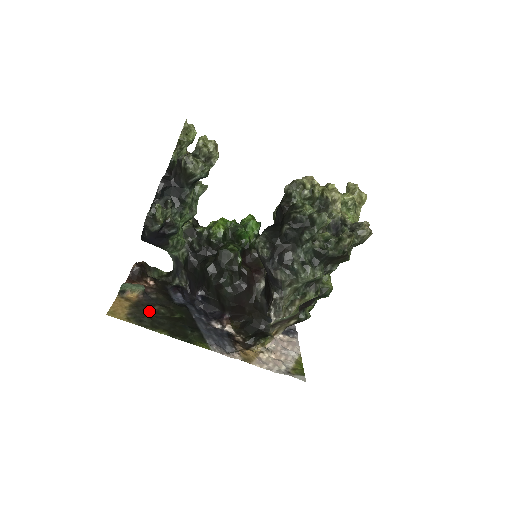
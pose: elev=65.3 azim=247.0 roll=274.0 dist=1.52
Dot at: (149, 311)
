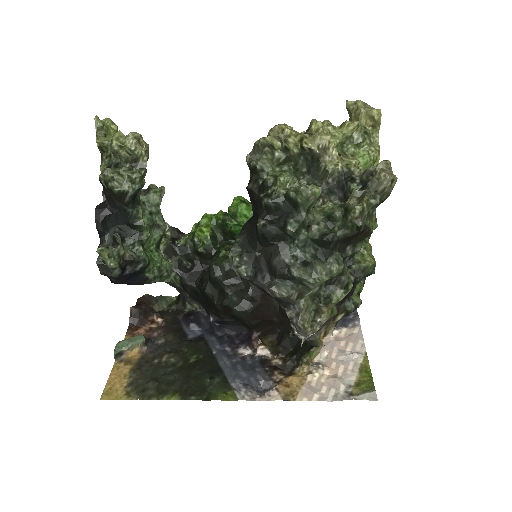
Dot at: (155, 369)
